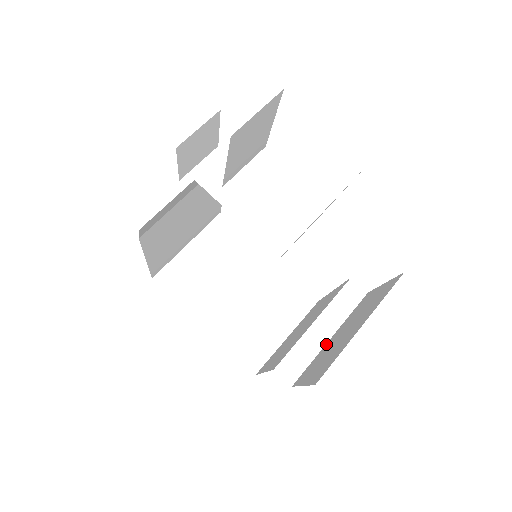
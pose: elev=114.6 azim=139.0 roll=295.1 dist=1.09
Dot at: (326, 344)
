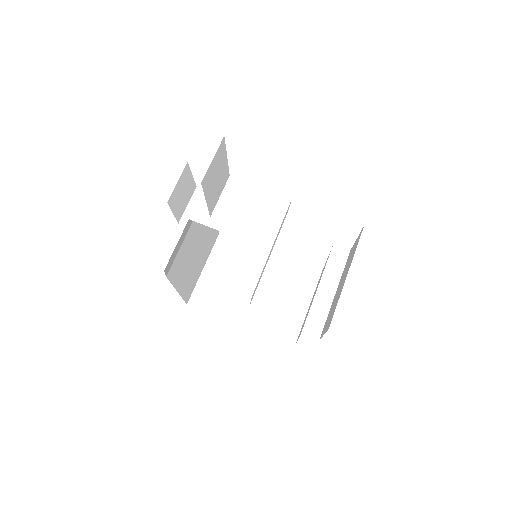
Dot at: (333, 300)
